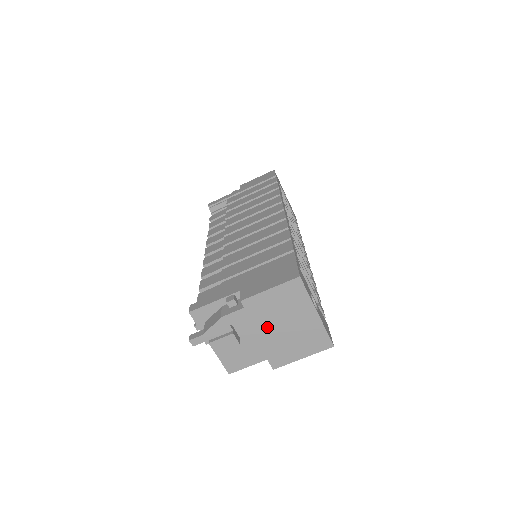
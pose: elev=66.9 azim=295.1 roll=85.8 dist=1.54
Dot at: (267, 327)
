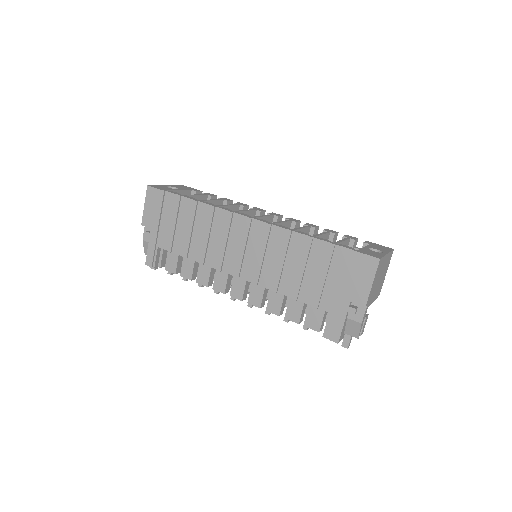
Dot at: (375, 292)
